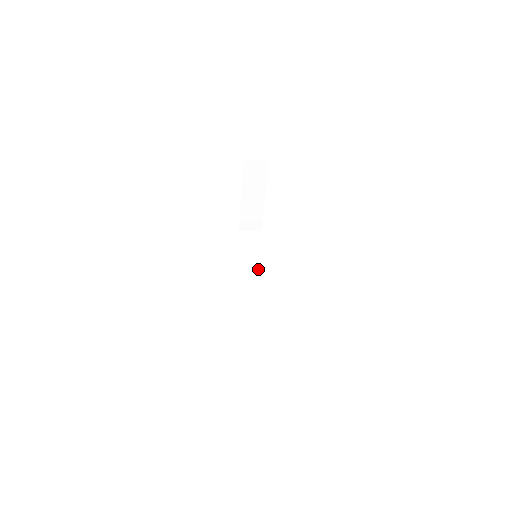
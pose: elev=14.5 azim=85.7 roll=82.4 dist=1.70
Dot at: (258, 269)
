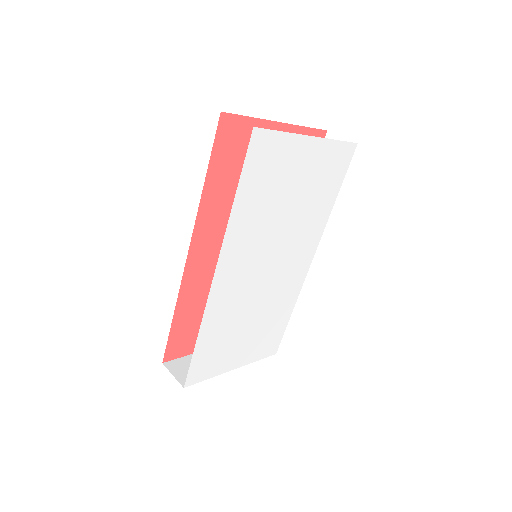
Dot at: occluded
